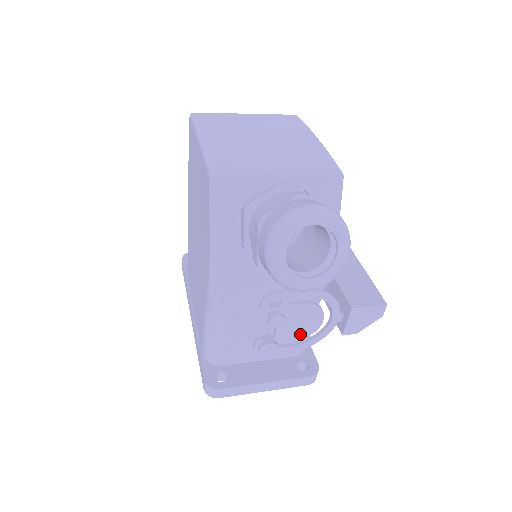
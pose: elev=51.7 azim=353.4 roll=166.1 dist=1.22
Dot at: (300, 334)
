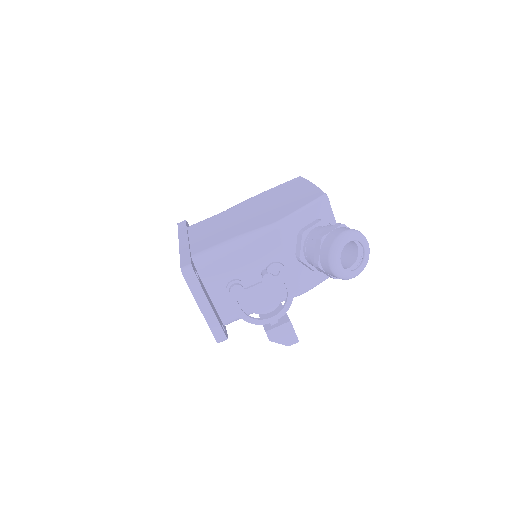
Dot at: (253, 305)
